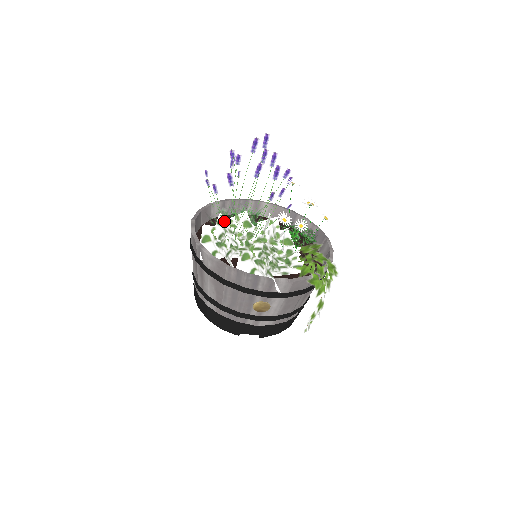
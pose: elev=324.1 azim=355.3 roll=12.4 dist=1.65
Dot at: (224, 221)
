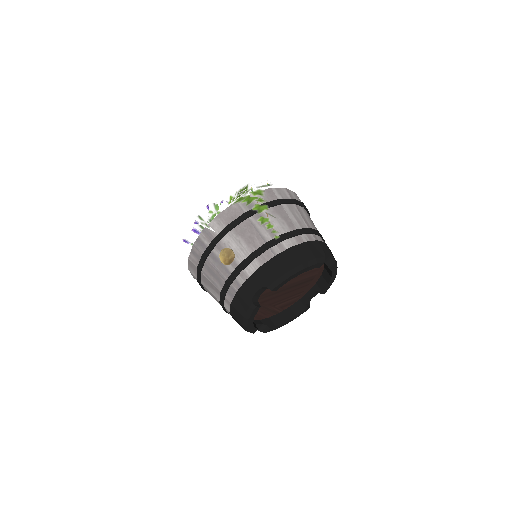
Dot at: occluded
